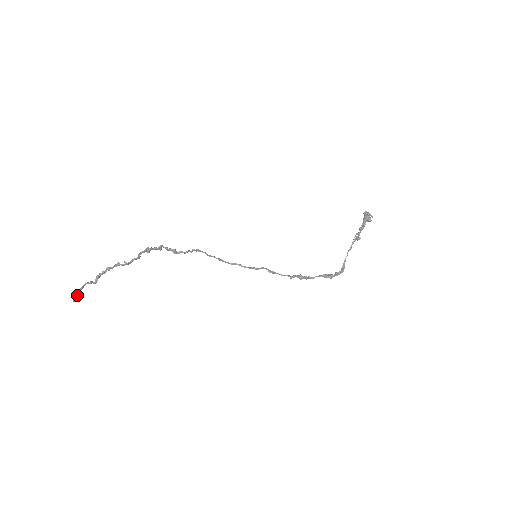
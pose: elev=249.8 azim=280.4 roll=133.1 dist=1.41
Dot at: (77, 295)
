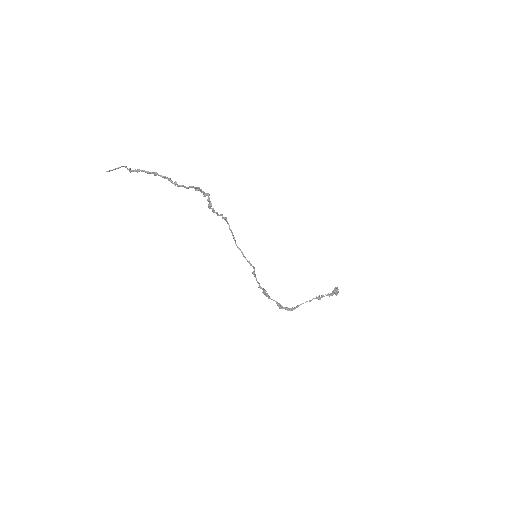
Dot at: (114, 169)
